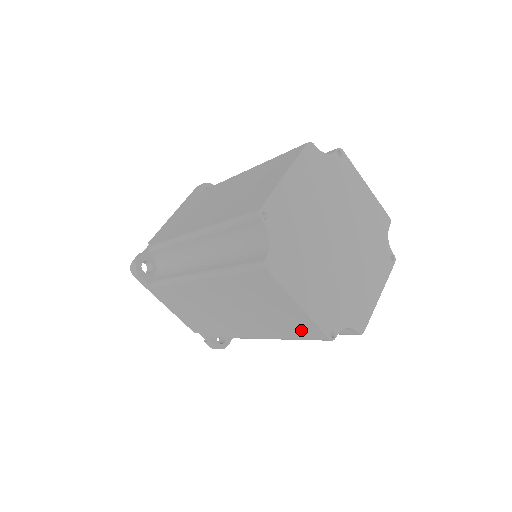
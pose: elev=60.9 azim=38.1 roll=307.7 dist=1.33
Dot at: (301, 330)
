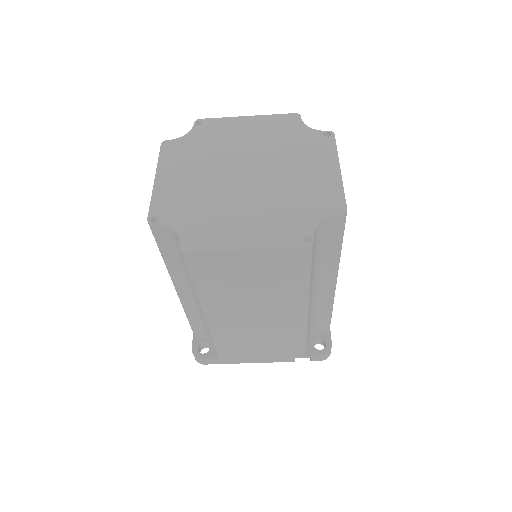
Dot at: (289, 266)
